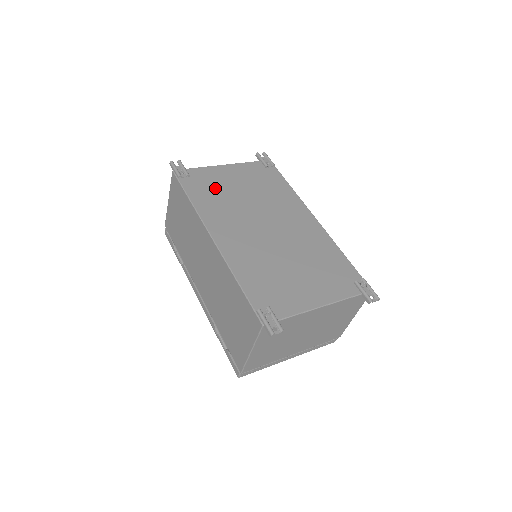
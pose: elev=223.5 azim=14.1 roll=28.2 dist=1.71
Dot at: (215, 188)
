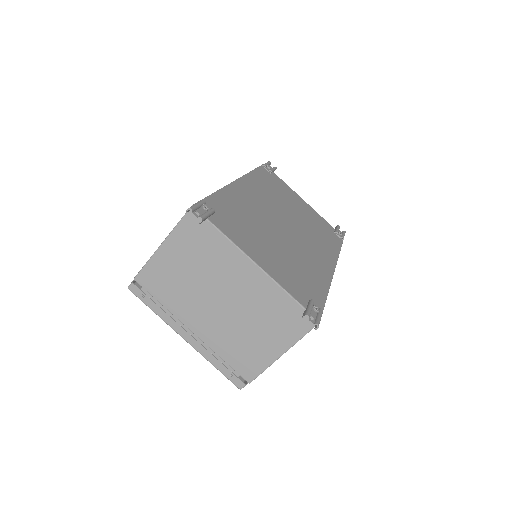
Dot at: (279, 190)
